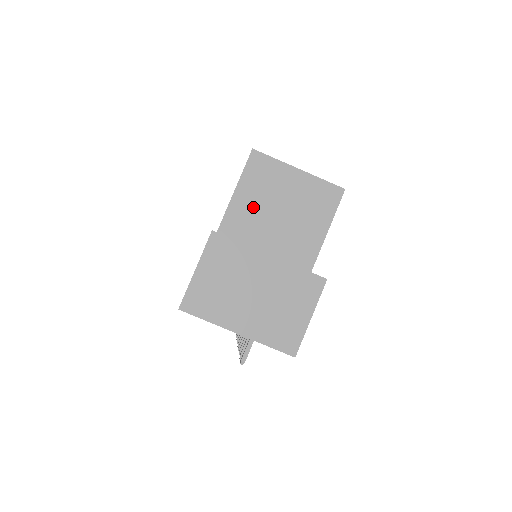
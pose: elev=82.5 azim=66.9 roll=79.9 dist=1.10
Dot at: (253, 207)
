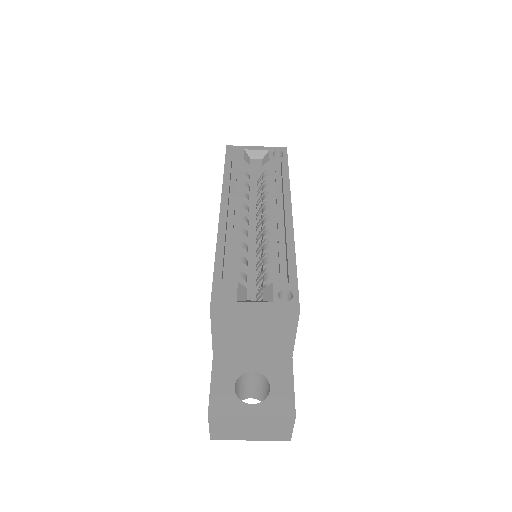
Dot at: (231, 337)
